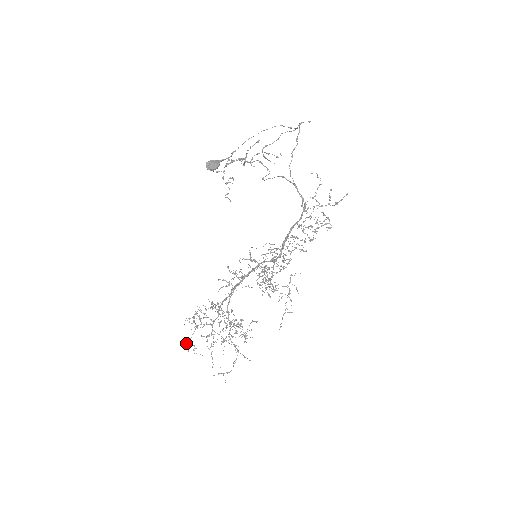
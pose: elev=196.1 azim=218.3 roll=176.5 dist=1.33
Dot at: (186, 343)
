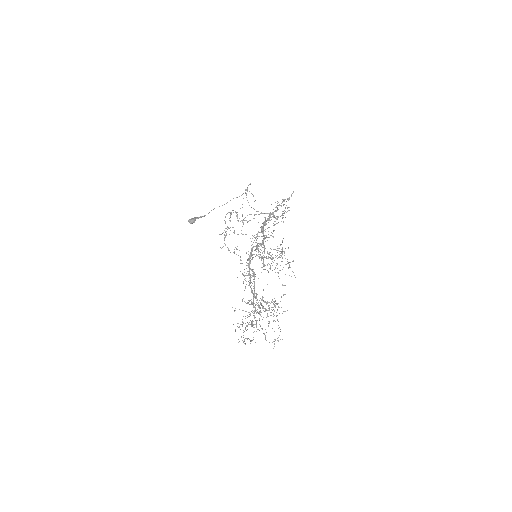
Dot at: occluded
